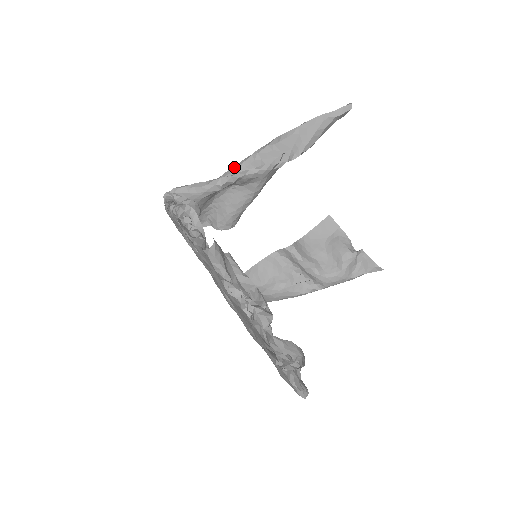
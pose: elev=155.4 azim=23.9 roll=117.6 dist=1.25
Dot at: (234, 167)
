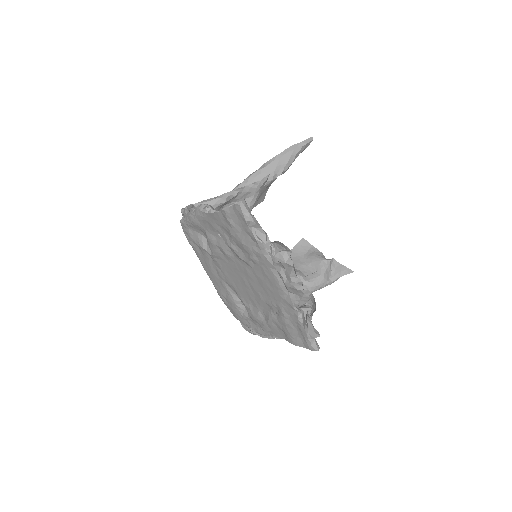
Dot at: (232, 190)
